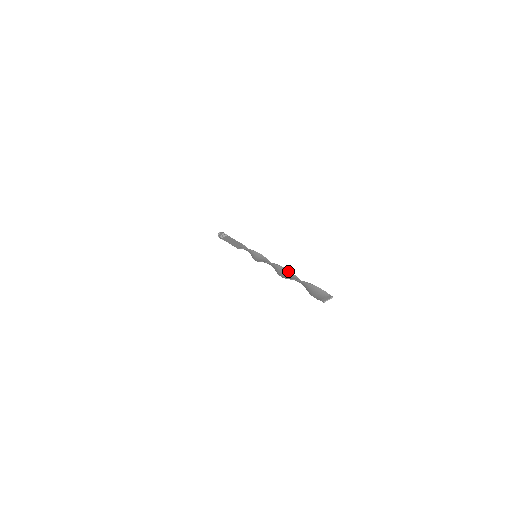
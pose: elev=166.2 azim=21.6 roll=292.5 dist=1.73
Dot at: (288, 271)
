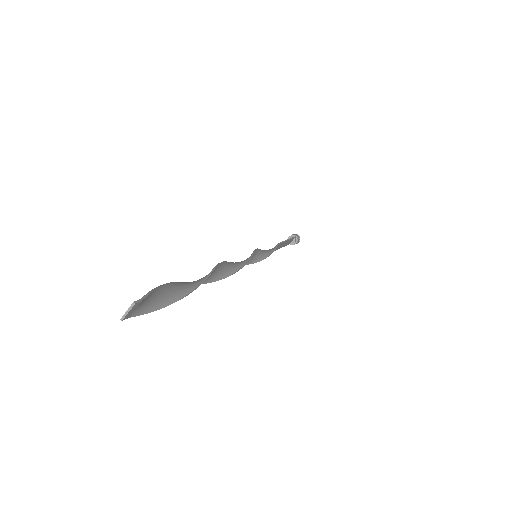
Dot at: (213, 268)
